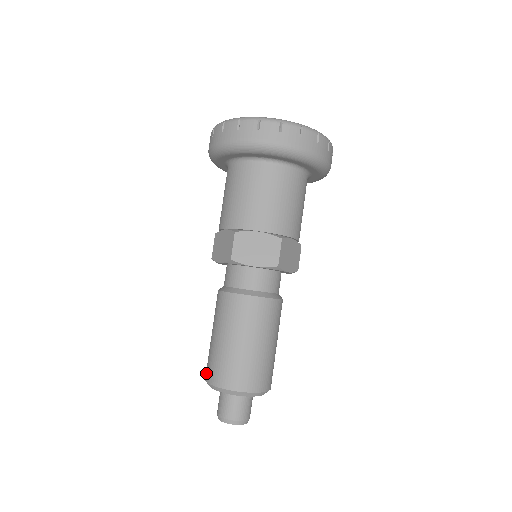
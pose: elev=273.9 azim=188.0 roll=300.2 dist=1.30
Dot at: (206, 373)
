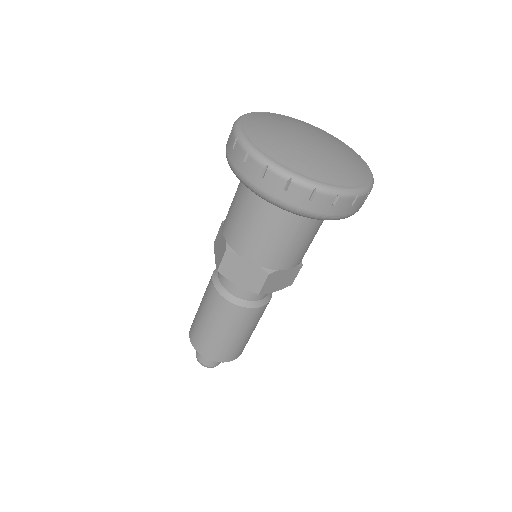
Dot at: (191, 325)
